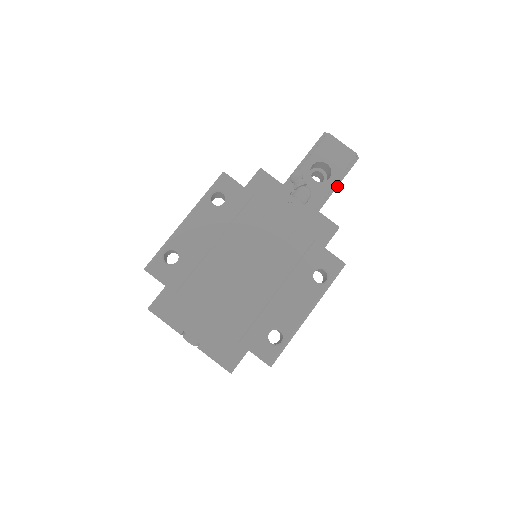
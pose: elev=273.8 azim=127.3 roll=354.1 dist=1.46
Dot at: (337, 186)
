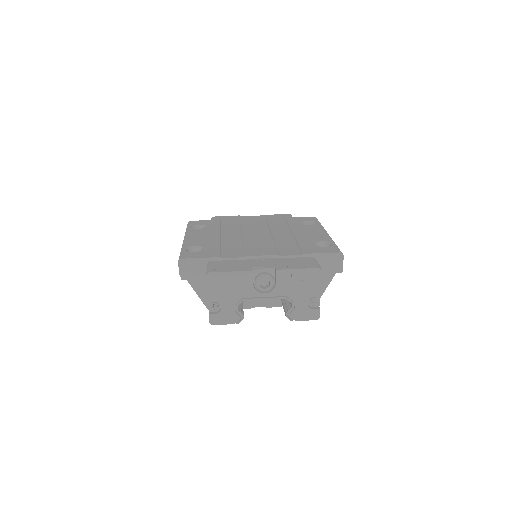
Dot at: occluded
